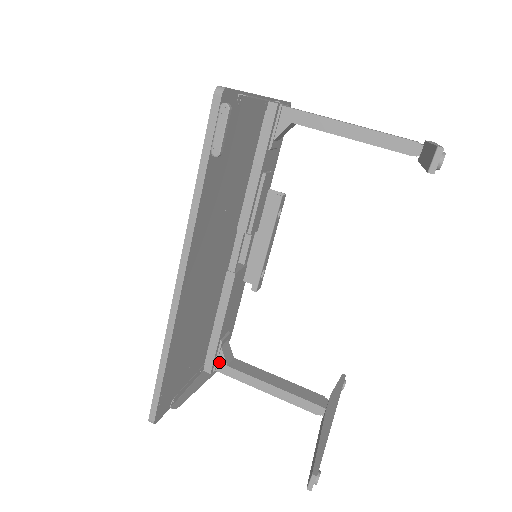
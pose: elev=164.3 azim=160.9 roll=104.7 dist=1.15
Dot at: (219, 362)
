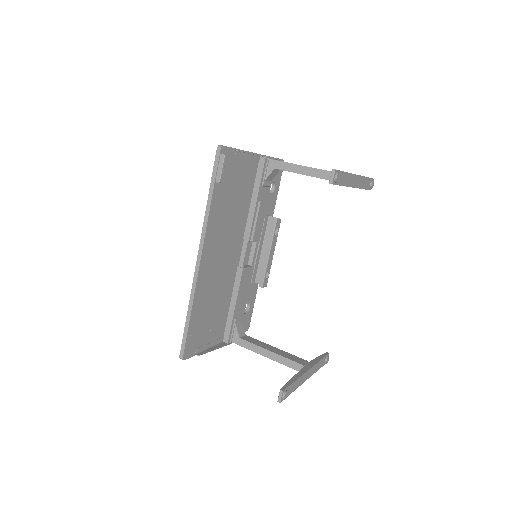
Dot at: (234, 335)
